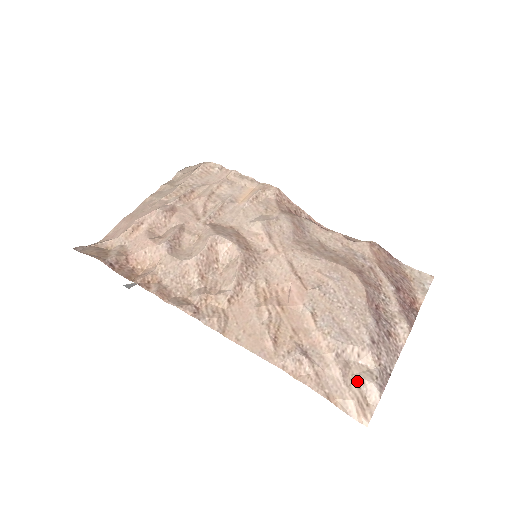
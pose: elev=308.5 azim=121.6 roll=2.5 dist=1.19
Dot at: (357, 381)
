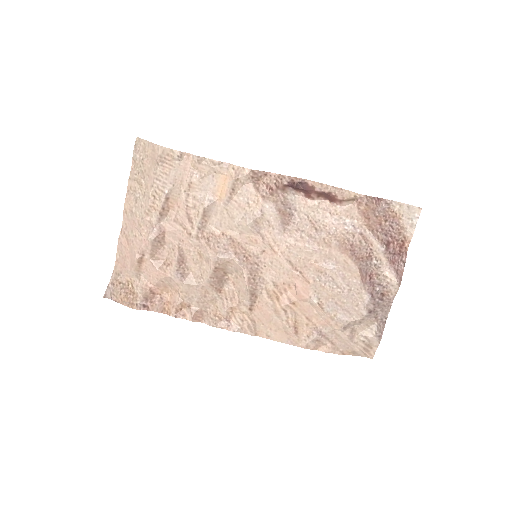
Dot at: (362, 338)
